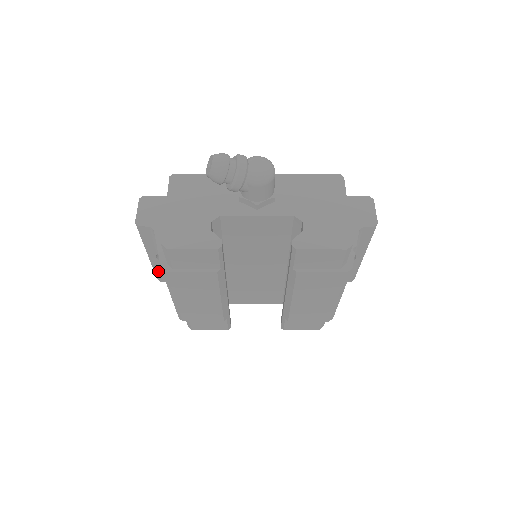
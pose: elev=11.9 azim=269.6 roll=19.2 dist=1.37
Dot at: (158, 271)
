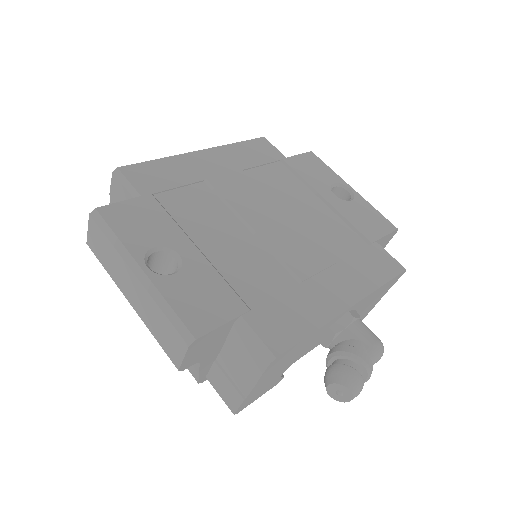
Dot at: occluded
